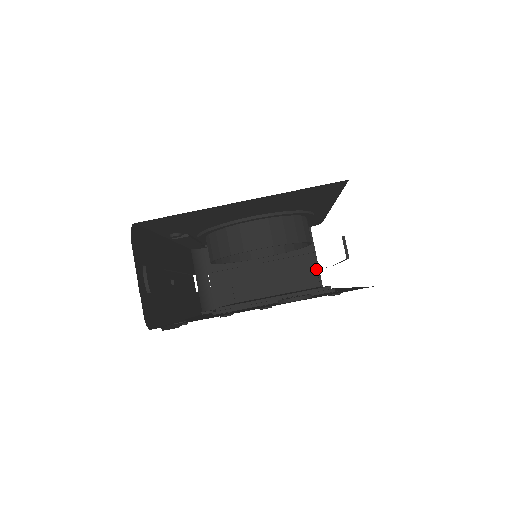
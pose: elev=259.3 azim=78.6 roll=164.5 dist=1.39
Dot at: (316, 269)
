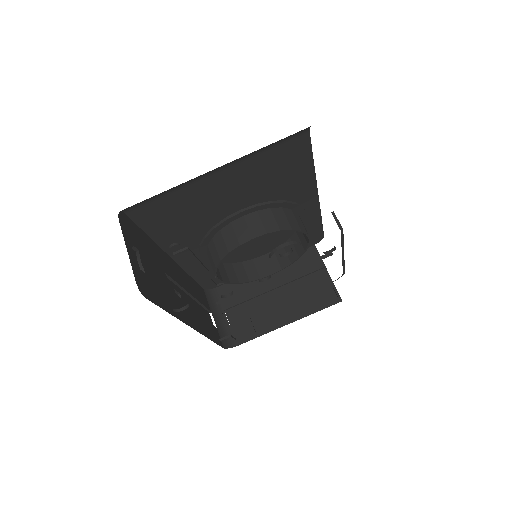
Dot at: (330, 283)
